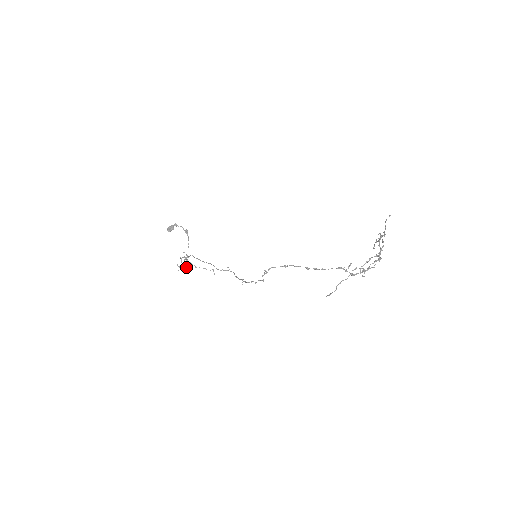
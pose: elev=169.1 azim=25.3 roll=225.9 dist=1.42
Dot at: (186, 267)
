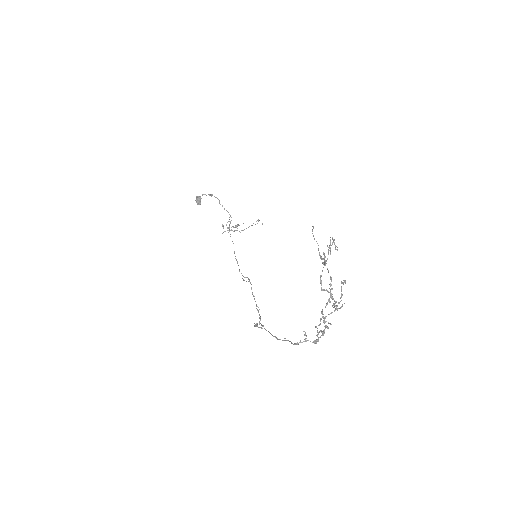
Dot at: (239, 225)
